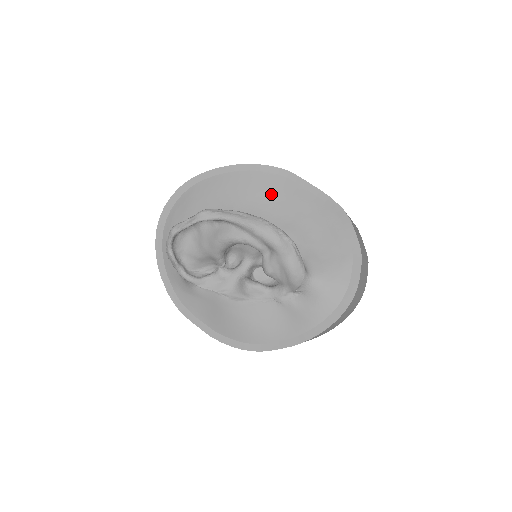
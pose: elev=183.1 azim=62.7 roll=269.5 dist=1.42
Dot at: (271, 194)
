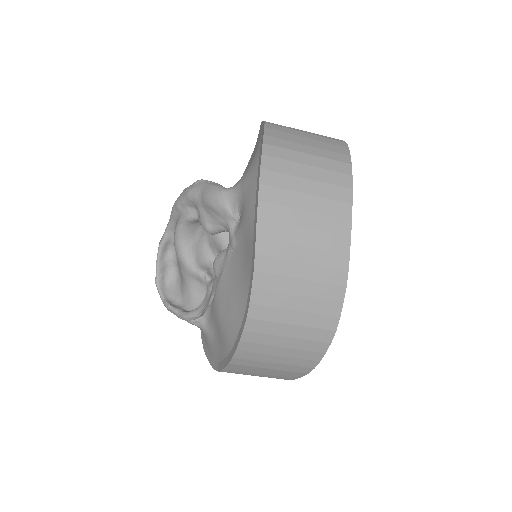
Dot at: occluded
